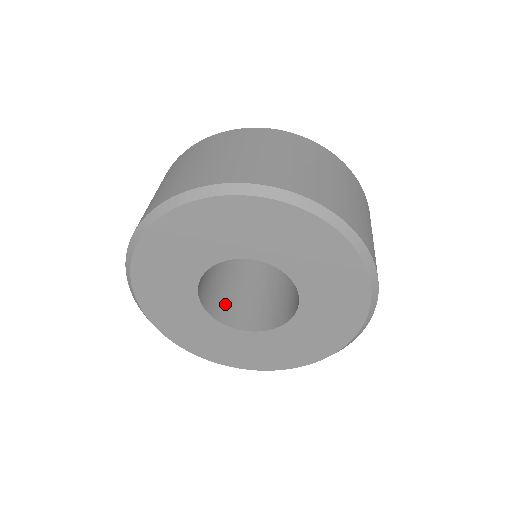
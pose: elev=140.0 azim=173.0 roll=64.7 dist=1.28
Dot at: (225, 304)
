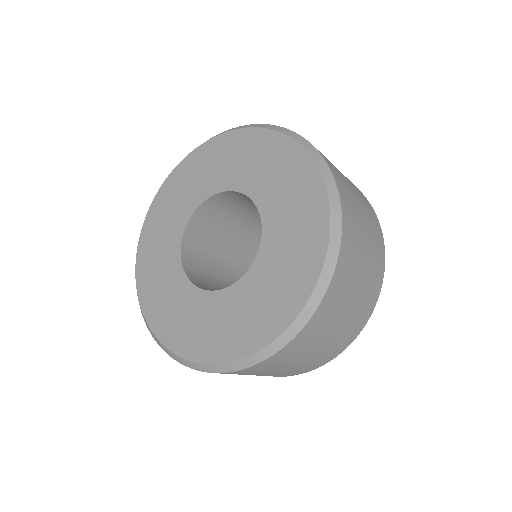
Dot at: (200, 272)
